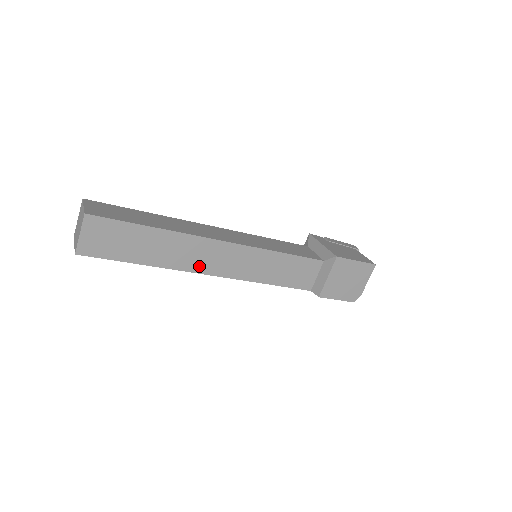
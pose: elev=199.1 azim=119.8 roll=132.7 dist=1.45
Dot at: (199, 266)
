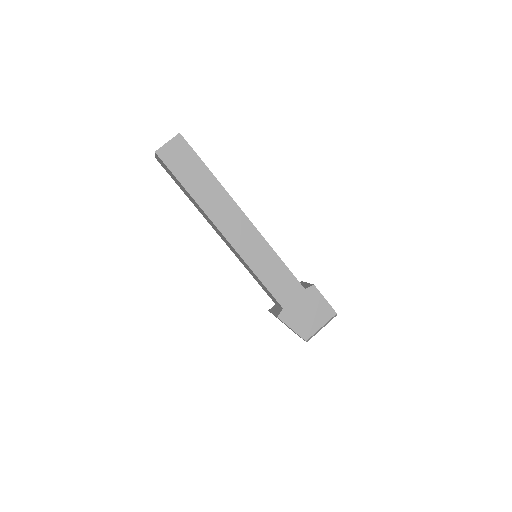
Dot at: occluded
